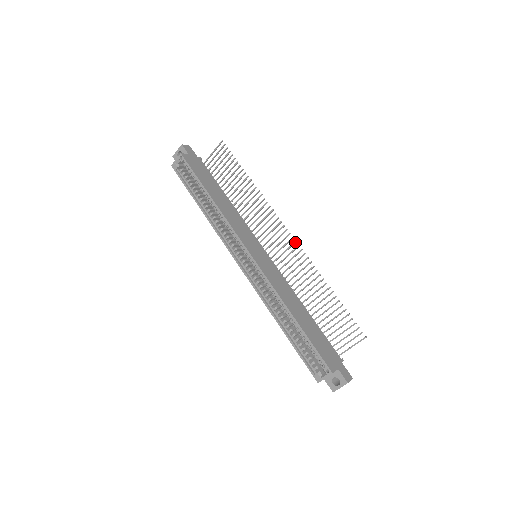
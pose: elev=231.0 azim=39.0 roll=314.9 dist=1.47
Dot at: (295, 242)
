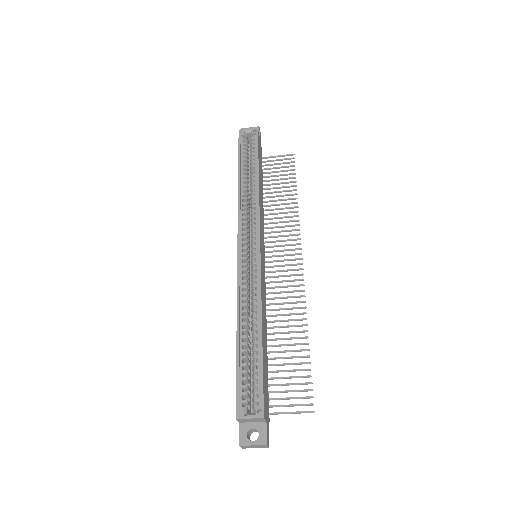
Dot at: (302, 274)
